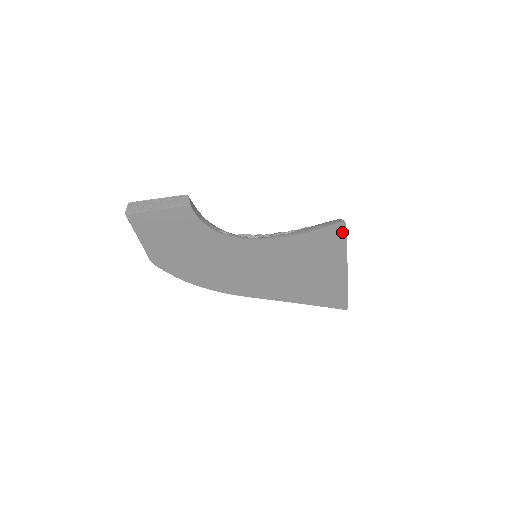
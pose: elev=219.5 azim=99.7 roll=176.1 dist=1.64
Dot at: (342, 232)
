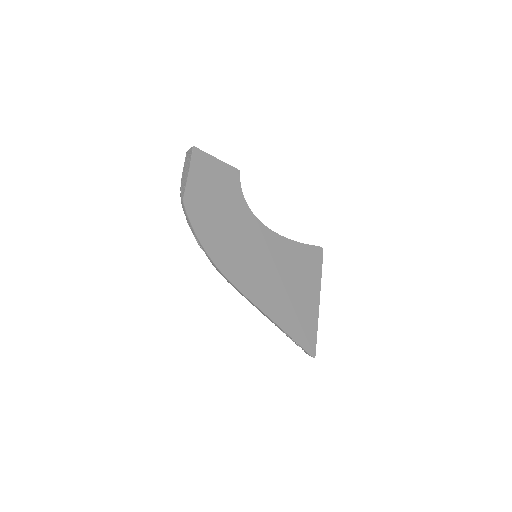
Dot at: (320, 256)
